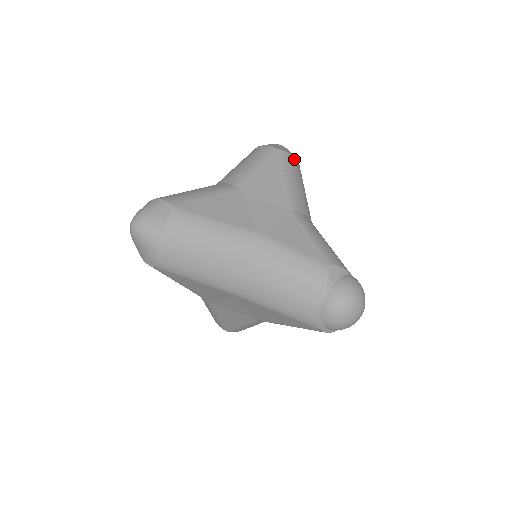
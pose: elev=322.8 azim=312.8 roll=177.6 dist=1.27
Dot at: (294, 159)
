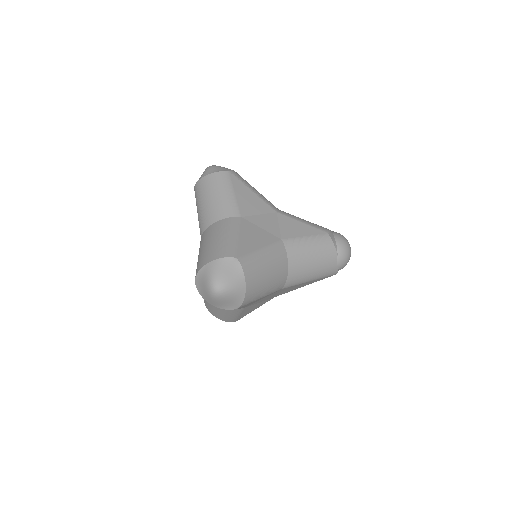
Dot at: (236, 172)
